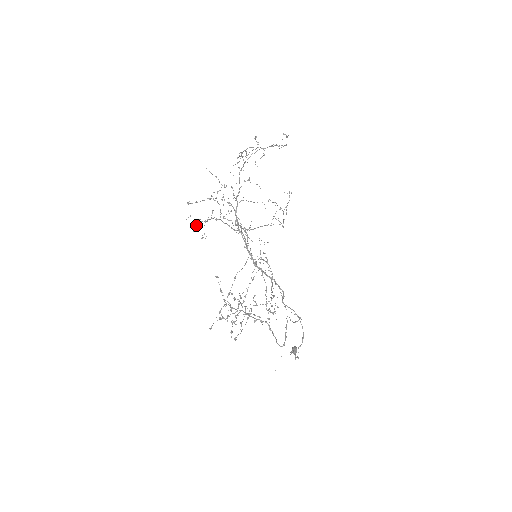
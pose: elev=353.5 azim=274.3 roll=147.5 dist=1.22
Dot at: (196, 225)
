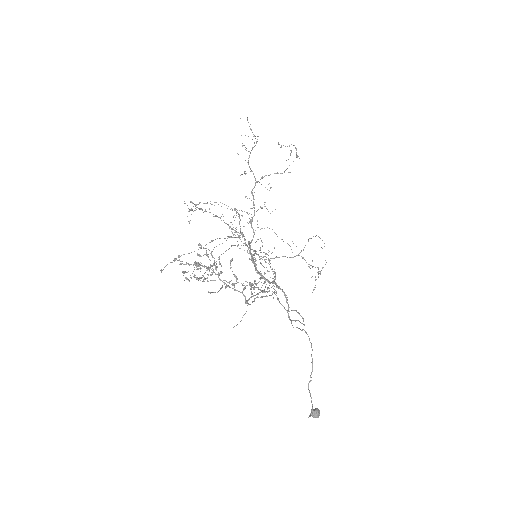
Dot at: occluded
